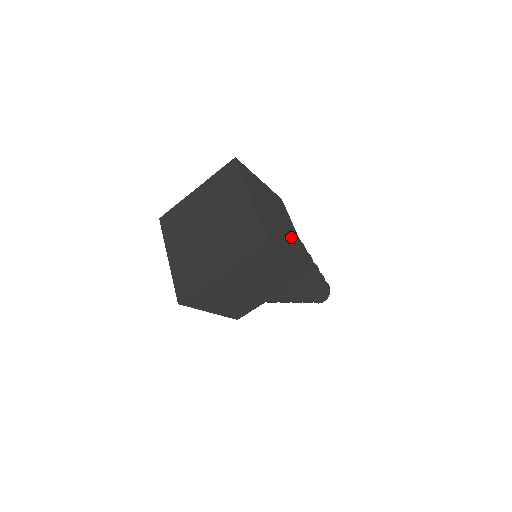
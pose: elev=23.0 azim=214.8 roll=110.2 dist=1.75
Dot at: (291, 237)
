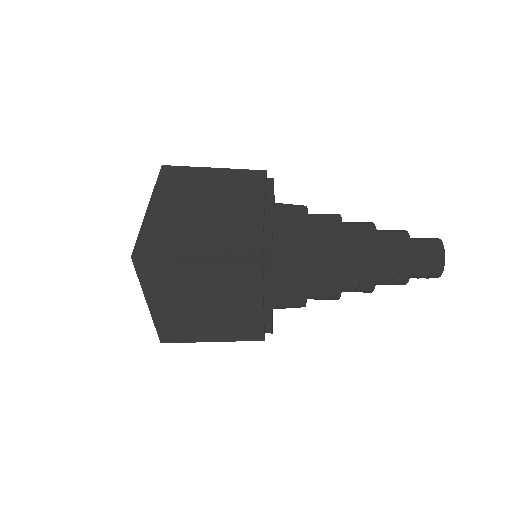
Dot at: (233, 317)
